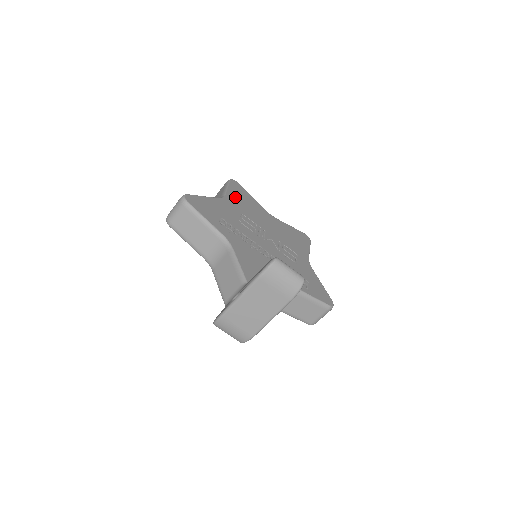
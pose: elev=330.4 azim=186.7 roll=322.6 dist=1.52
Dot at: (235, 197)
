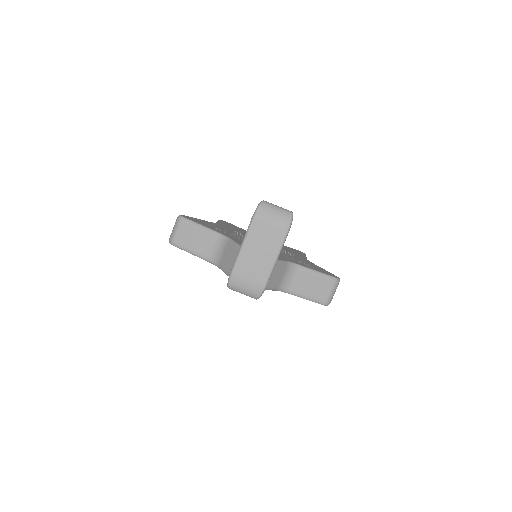
Dot at: (226, 225)
